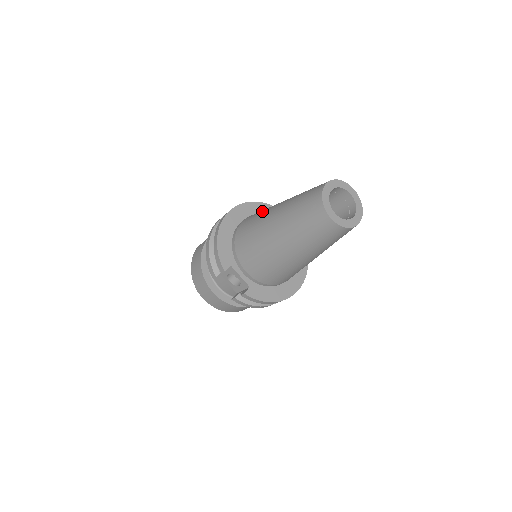
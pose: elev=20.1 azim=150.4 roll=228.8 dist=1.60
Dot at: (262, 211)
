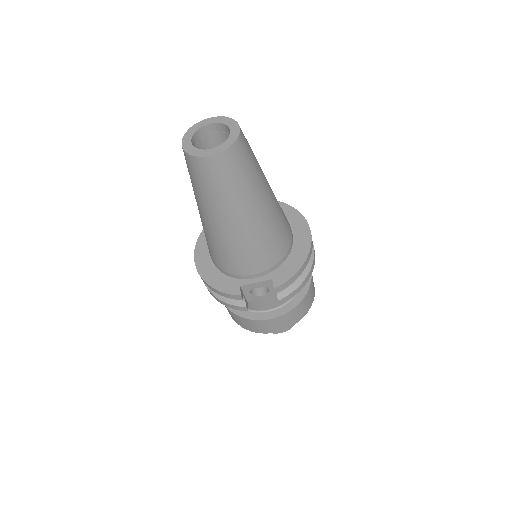
Dot at: occluded
